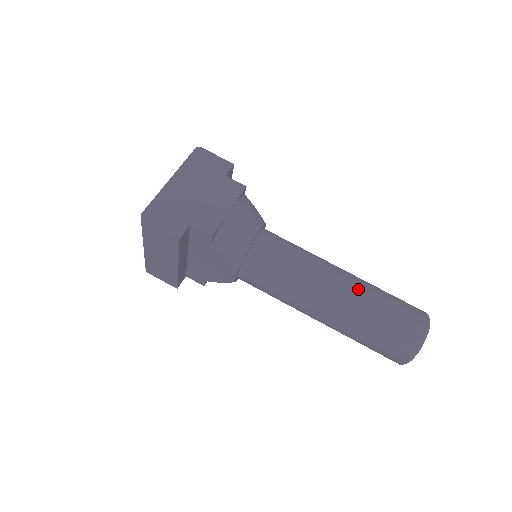
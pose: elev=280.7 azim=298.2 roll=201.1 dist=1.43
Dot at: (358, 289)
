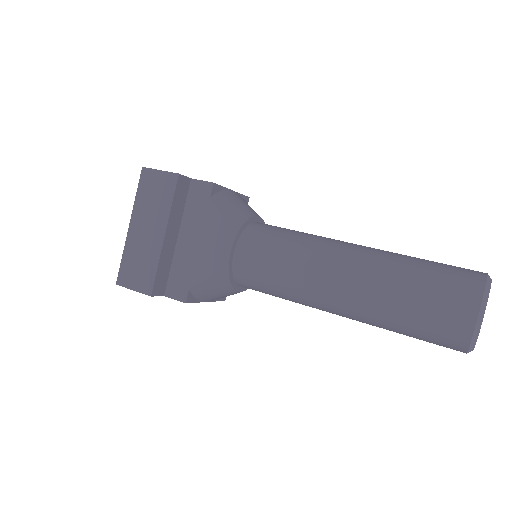
Dot at: occluded
